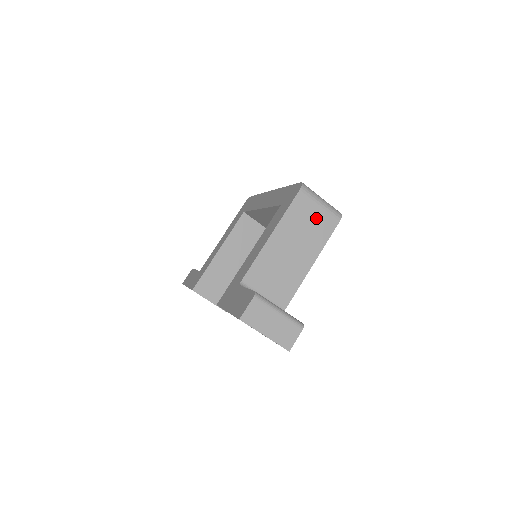
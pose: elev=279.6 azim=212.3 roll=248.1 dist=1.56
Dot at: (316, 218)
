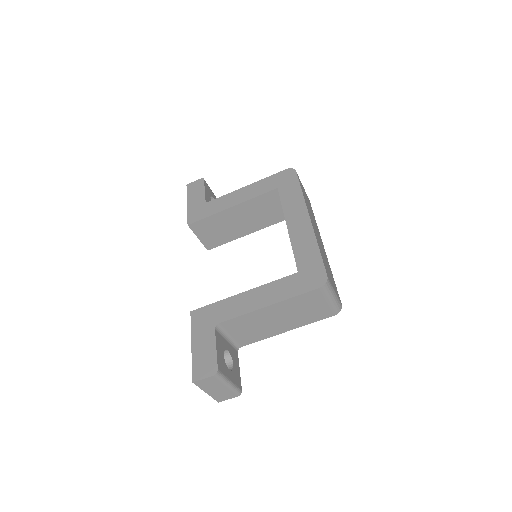
Dot at: (316, 308)
